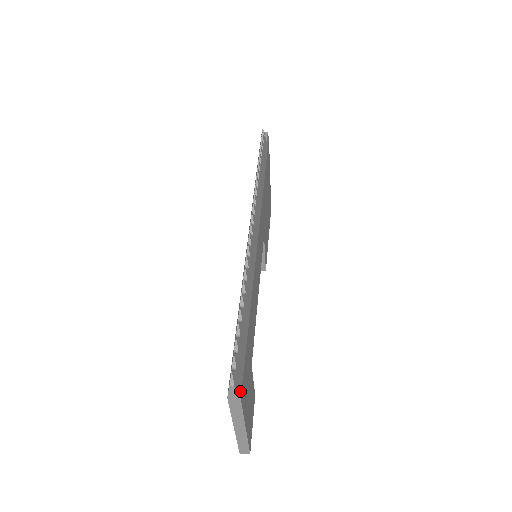
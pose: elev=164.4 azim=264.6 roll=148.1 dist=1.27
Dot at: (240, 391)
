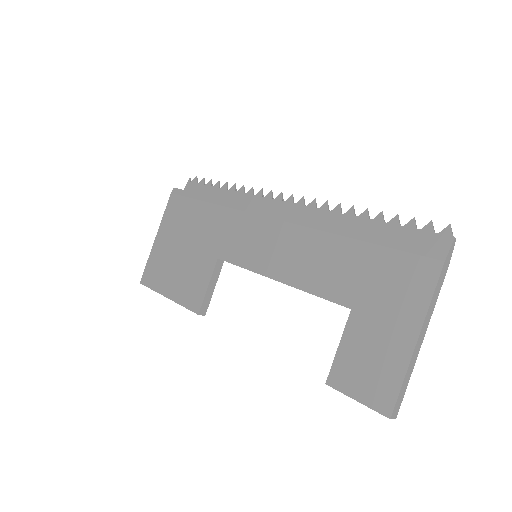
Dot at: occluded
